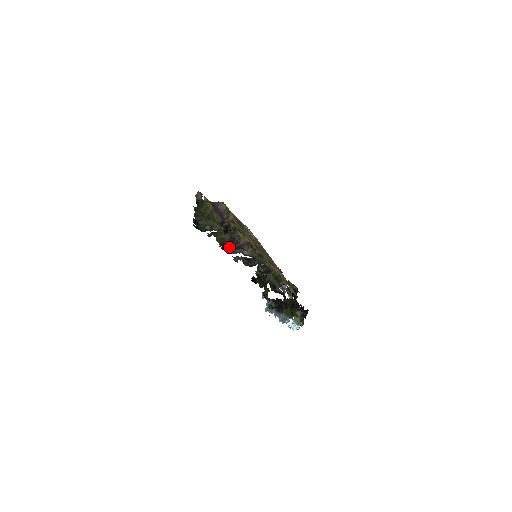
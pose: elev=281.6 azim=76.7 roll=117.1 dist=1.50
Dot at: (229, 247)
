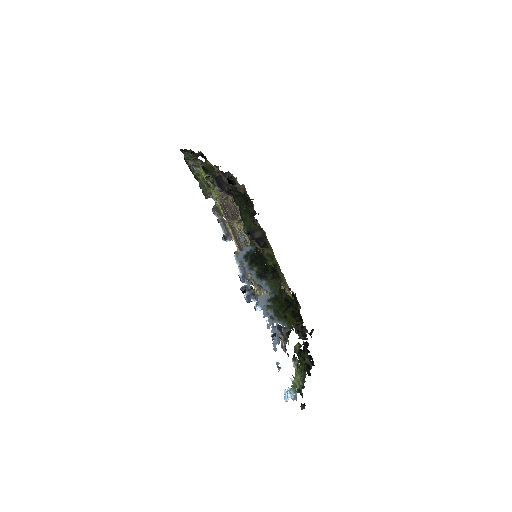
Dot at: (217, 182)
